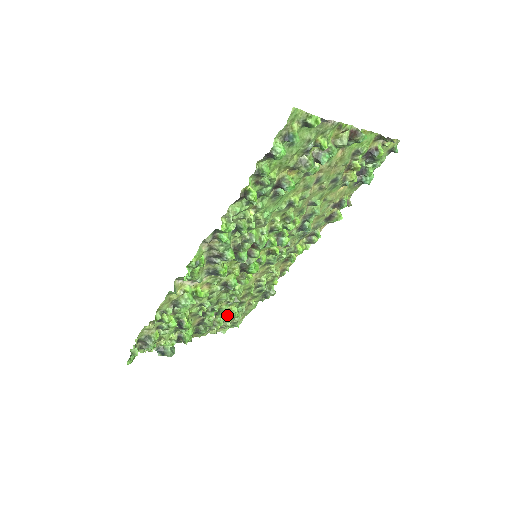
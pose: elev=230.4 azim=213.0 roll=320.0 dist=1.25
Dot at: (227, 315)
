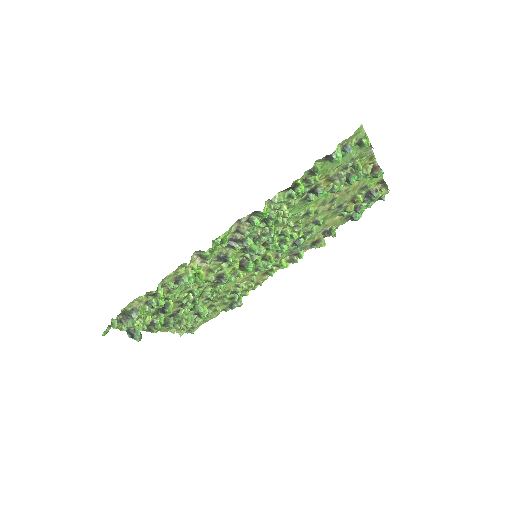
Dot at: (194, 315)
